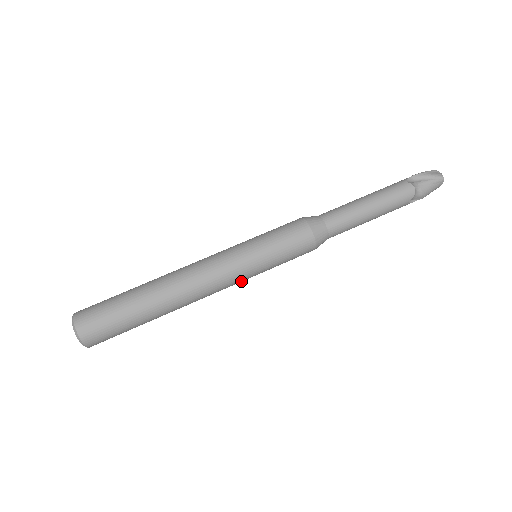
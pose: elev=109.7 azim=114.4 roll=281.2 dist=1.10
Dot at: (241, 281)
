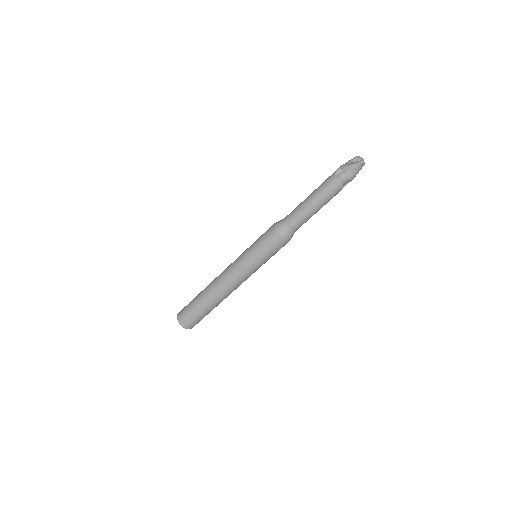
Dot at: occluded
